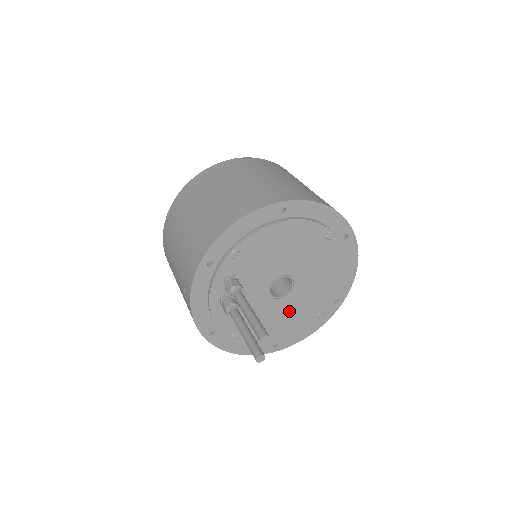
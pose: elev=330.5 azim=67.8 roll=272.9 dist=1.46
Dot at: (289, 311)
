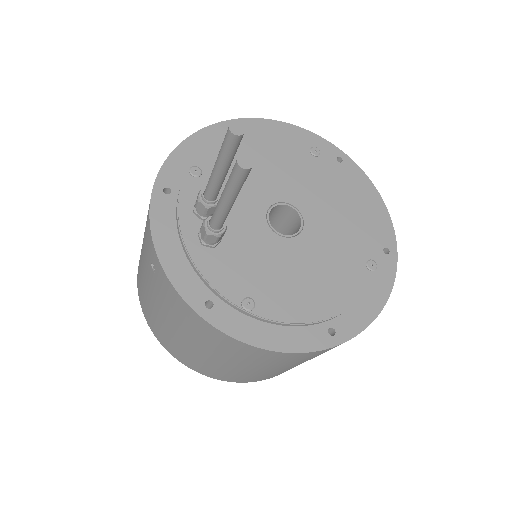
Dot at: (318, 259)
